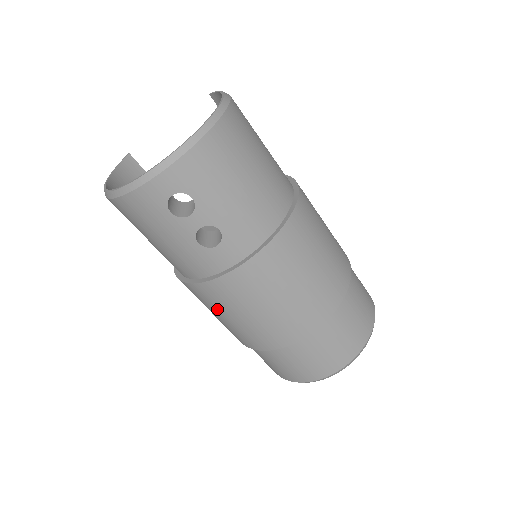
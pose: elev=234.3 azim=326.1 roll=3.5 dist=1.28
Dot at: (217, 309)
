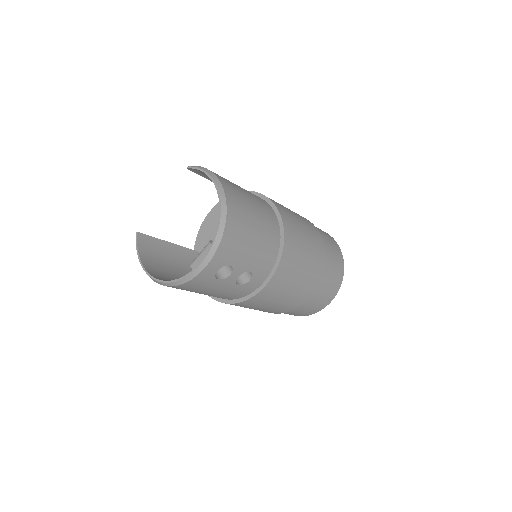
Dot at: (252, 307)
